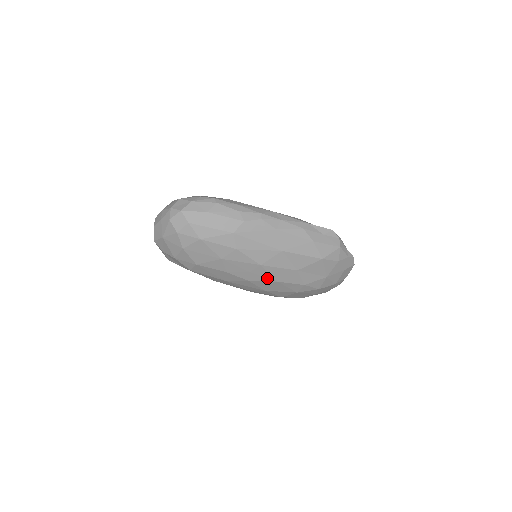
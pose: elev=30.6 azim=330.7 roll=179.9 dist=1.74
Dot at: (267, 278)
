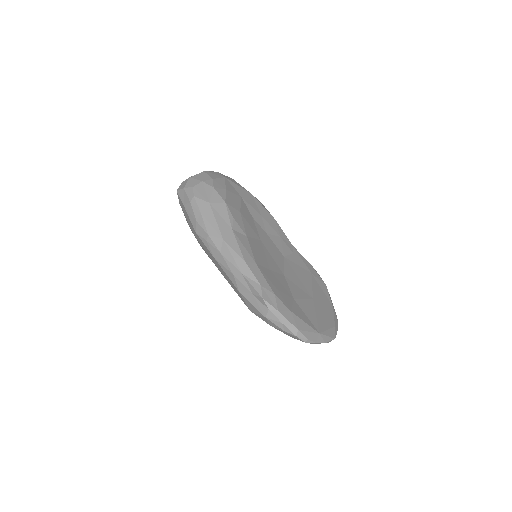
Dot at: occluded
